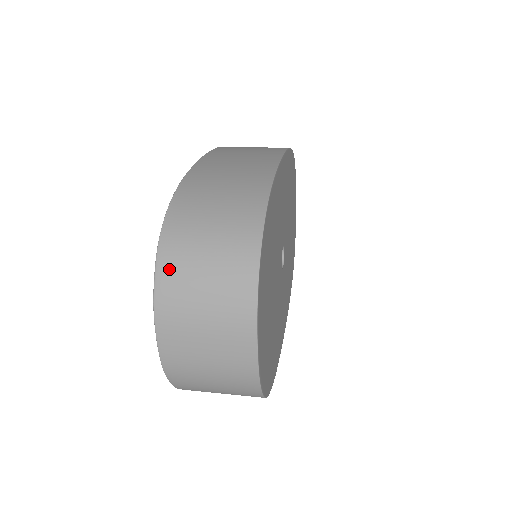
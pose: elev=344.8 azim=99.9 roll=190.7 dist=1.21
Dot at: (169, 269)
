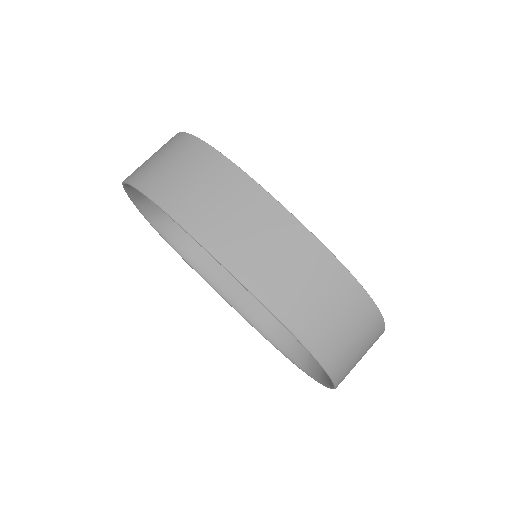
Dot at: (341, 373)
